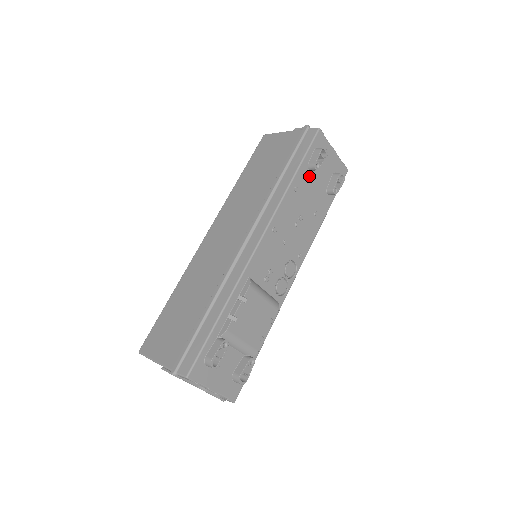
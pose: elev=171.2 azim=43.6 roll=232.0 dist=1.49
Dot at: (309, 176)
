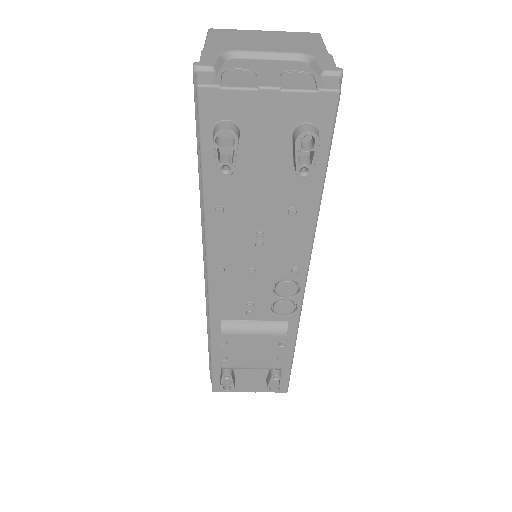
Dot at: (235, 175)
